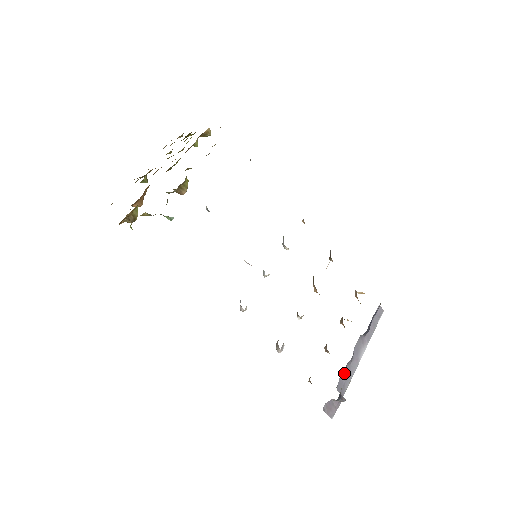
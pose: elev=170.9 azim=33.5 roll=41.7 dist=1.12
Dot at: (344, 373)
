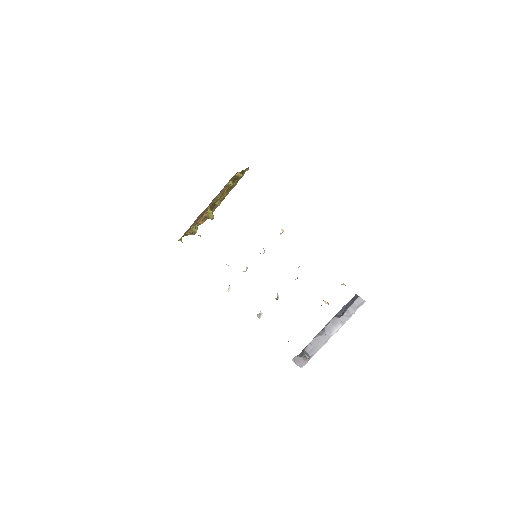
Dot at: (314, 340)
